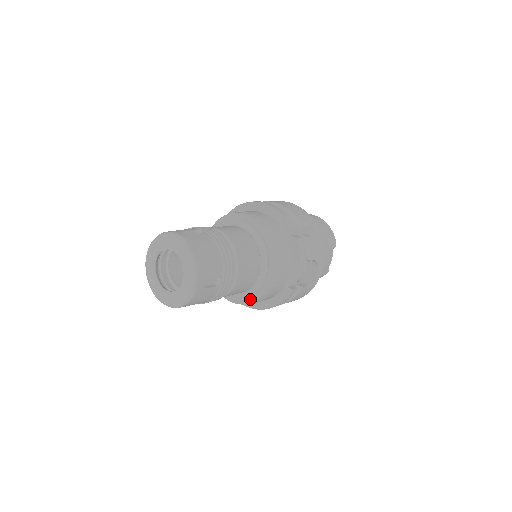
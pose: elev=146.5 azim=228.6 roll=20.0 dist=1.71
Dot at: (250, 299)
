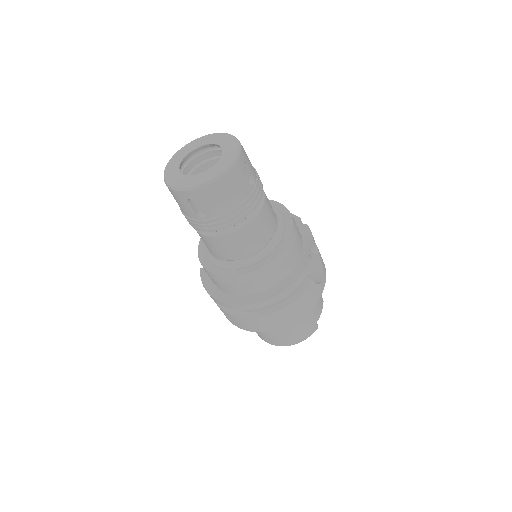
Dot at: (262, 263)
